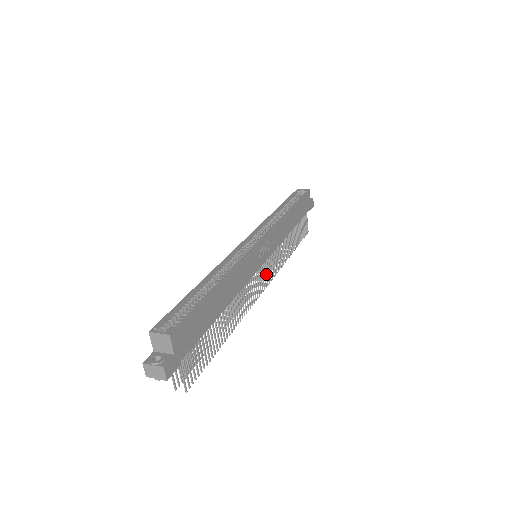
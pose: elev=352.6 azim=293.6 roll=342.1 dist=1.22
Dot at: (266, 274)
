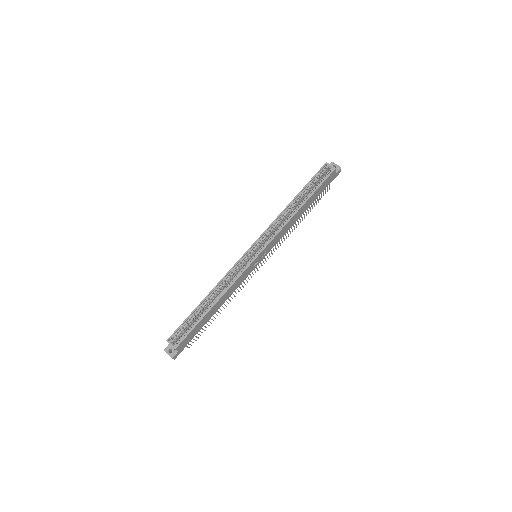
Dot at: (265, 259)
